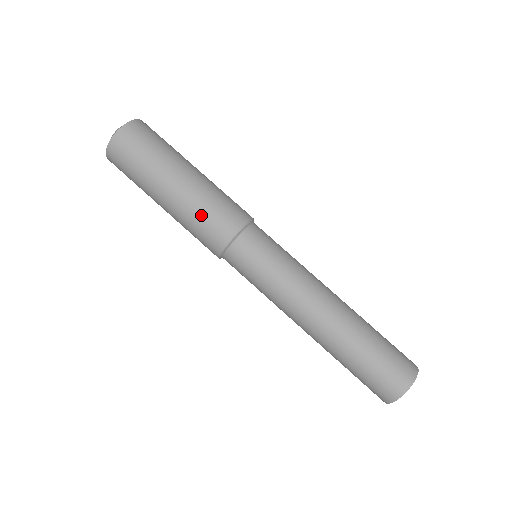
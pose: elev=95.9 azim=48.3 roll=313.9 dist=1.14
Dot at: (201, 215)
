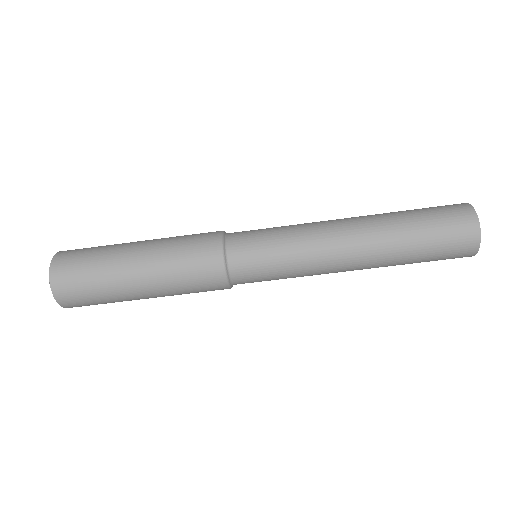
Dot at: (180, 263)
